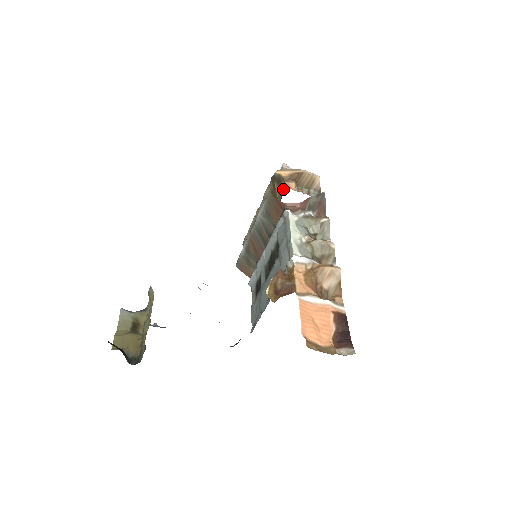
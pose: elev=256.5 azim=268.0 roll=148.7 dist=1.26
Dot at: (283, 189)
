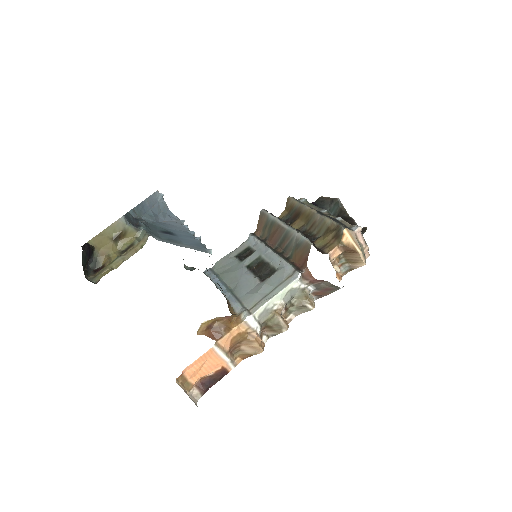
Dot at: (328, 248)
